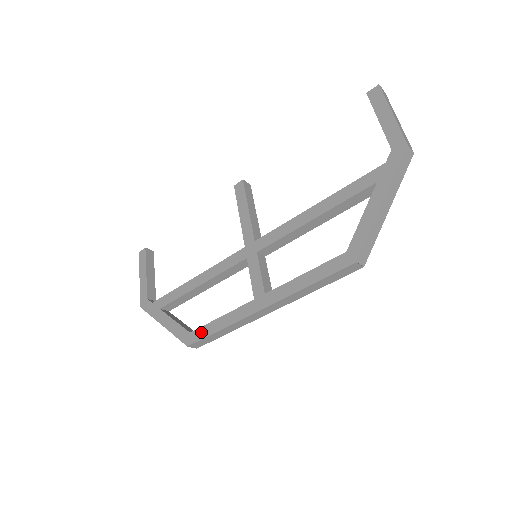
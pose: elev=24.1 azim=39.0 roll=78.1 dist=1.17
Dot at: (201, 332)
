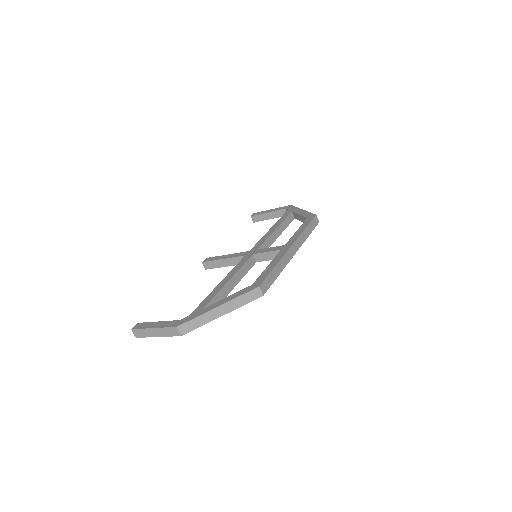
Dot at: (262, 277)
